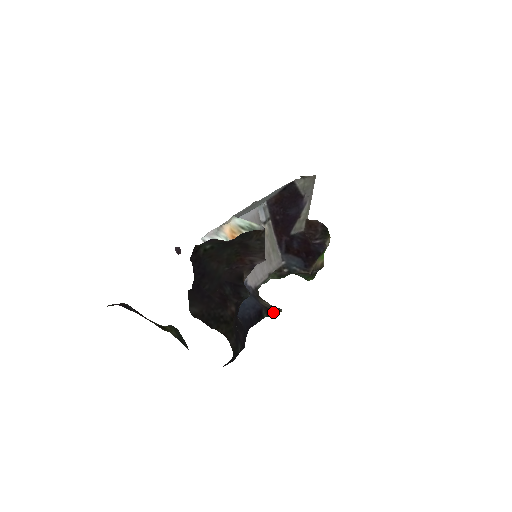
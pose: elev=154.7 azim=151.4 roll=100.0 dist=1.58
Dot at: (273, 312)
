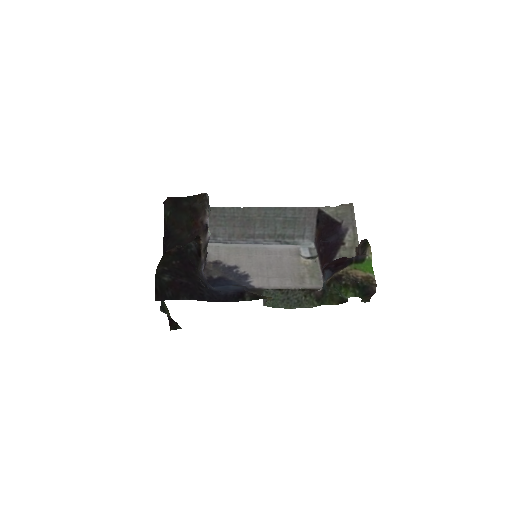
Dot at: (260, 298)
